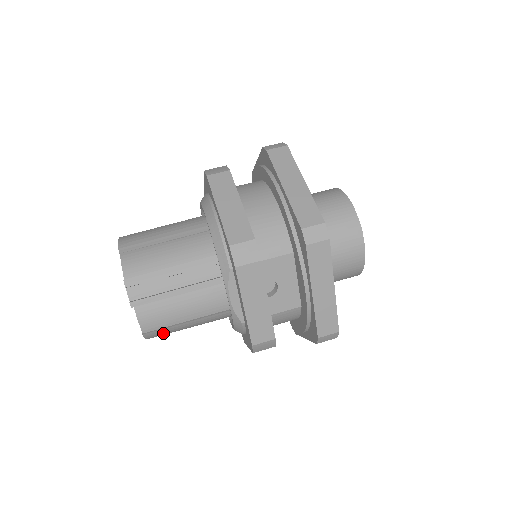
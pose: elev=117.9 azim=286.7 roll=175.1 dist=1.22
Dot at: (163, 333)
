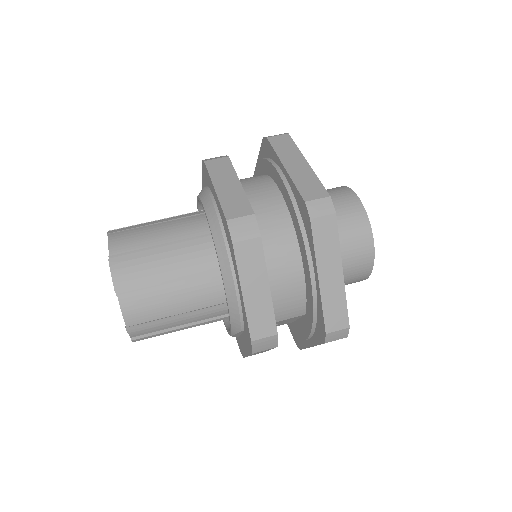
Dot at: occluded
